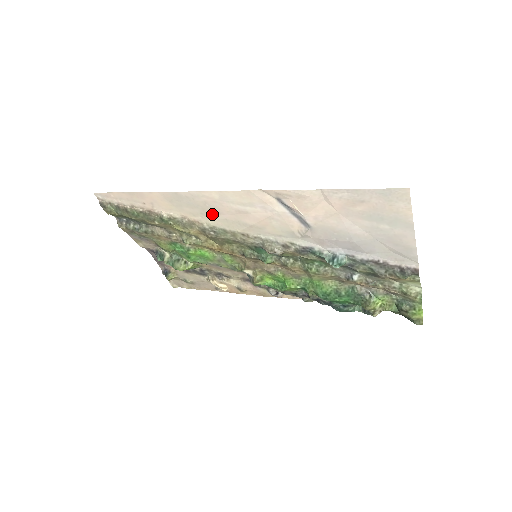
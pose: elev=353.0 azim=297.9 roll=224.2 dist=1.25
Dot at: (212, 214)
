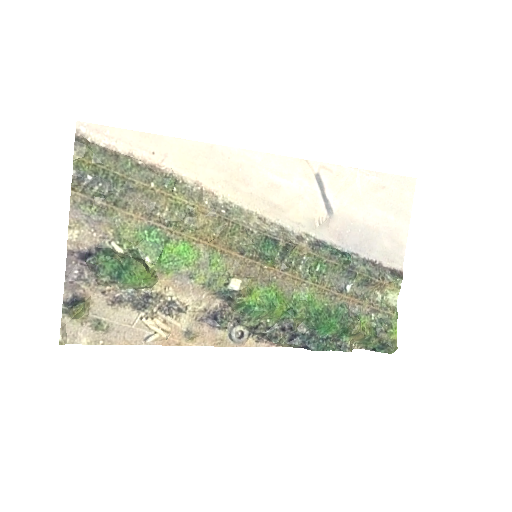
Dot at: (238, 184)
